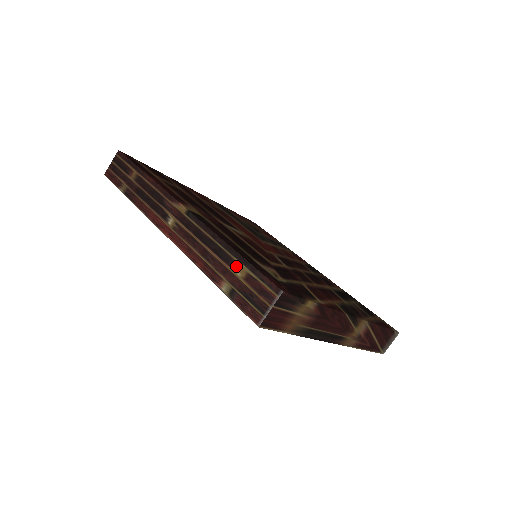
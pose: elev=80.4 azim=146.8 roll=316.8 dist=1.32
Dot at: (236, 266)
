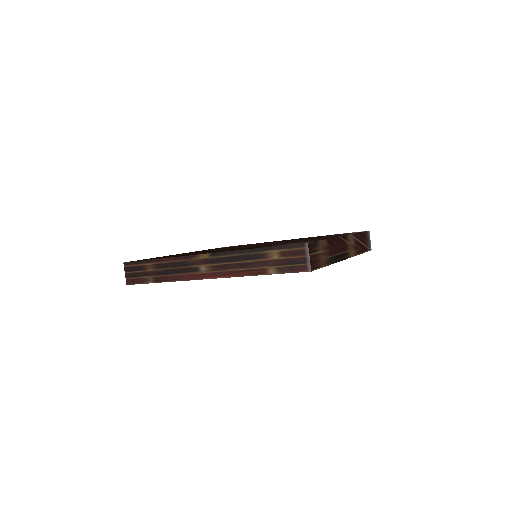
Dot at: (269, 255)
